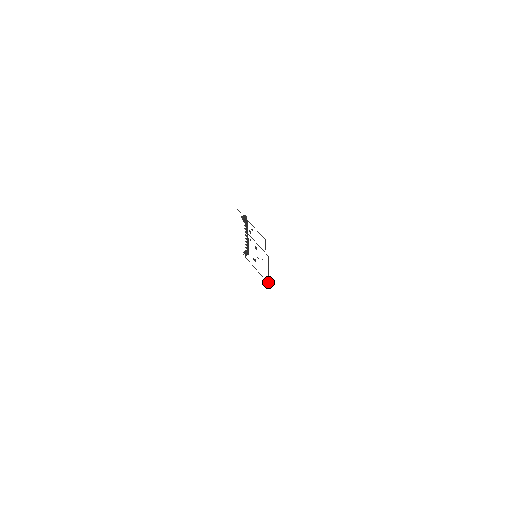
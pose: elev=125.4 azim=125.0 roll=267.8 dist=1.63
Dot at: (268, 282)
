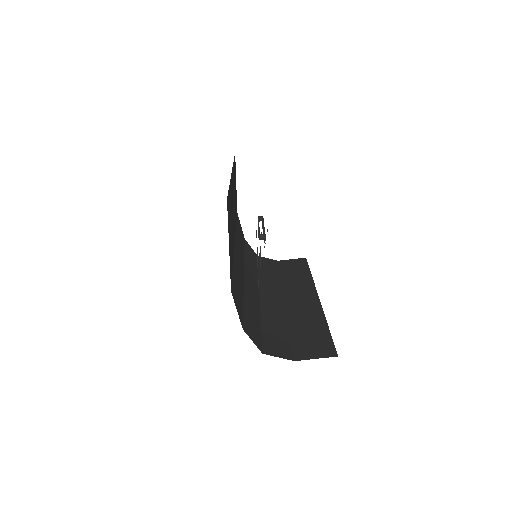
Dot at: occluded
